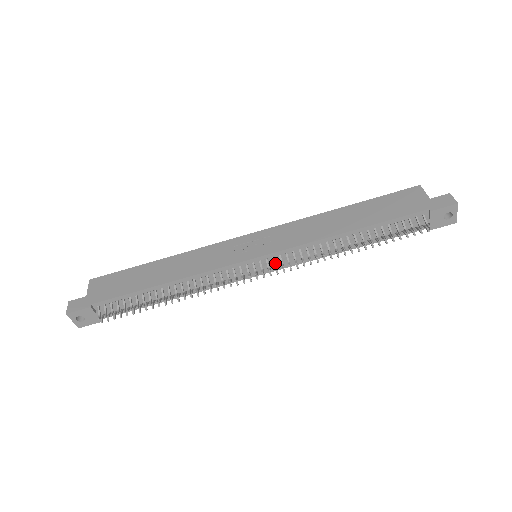
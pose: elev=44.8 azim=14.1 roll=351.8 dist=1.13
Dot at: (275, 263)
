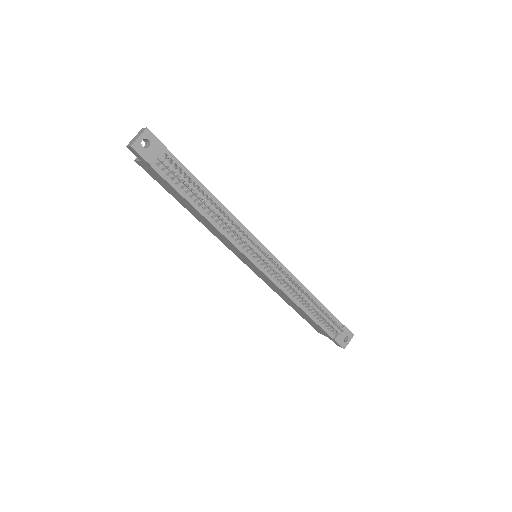
Dot at: (276, 265)
